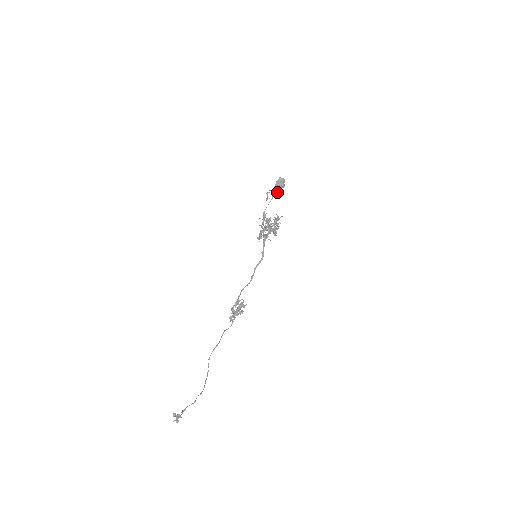
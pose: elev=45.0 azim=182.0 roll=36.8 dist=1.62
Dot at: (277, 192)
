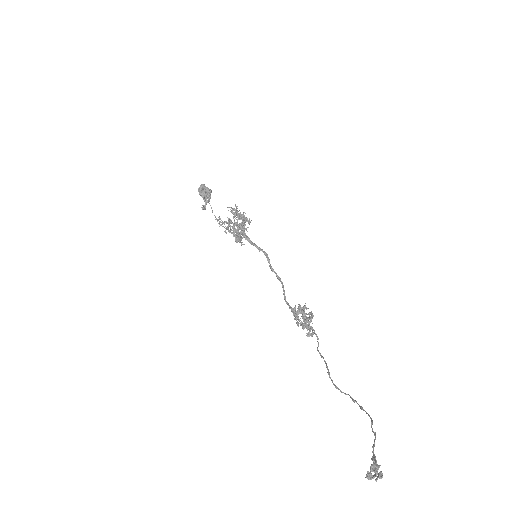
Dot at: (205, 191)
